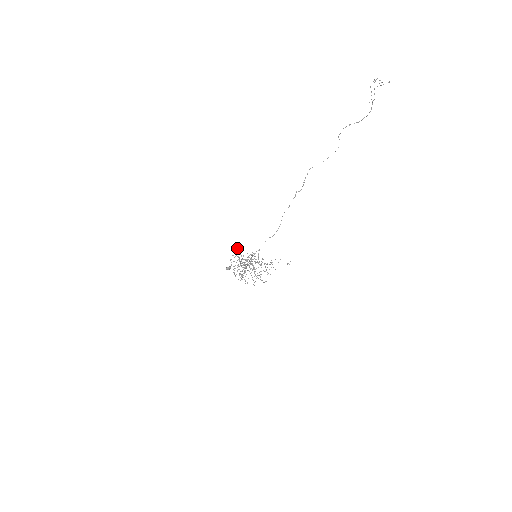
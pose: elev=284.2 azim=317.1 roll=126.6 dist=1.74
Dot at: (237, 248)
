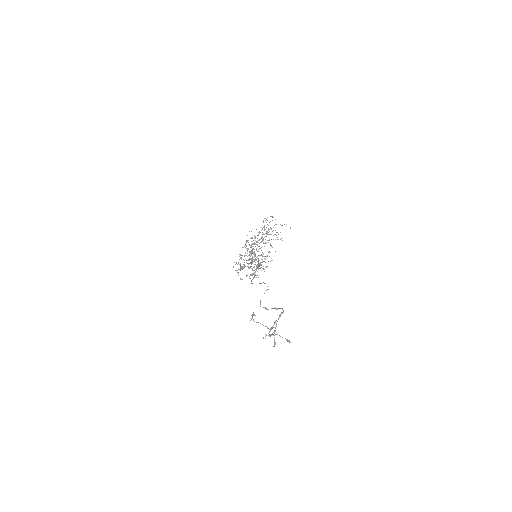
Dot at: occluded
